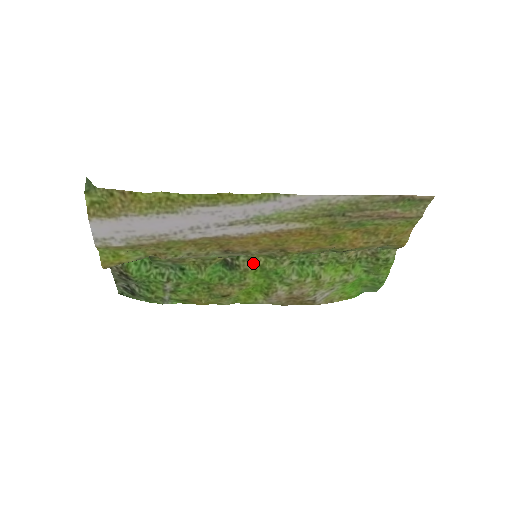
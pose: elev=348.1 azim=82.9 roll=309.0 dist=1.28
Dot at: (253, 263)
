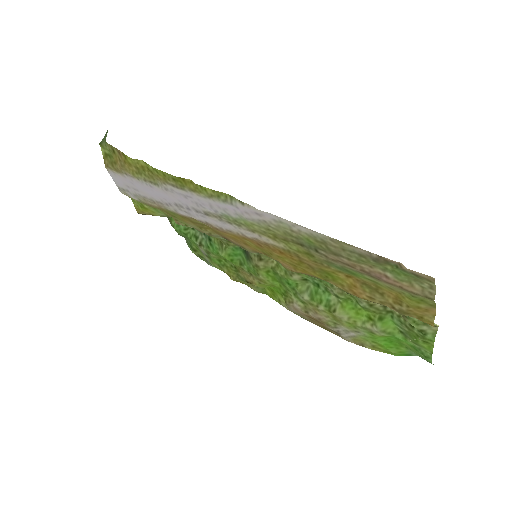
Dot at: (264, 262)
